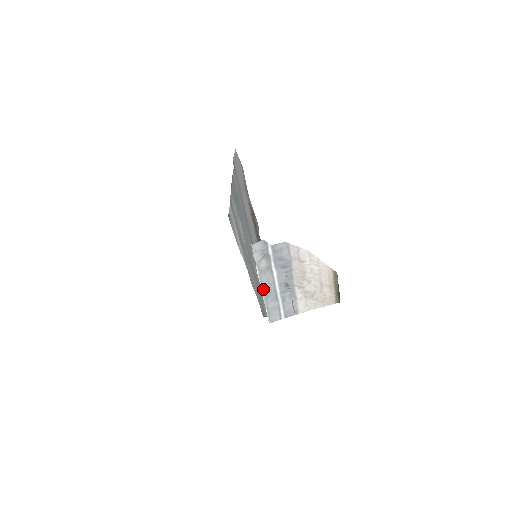
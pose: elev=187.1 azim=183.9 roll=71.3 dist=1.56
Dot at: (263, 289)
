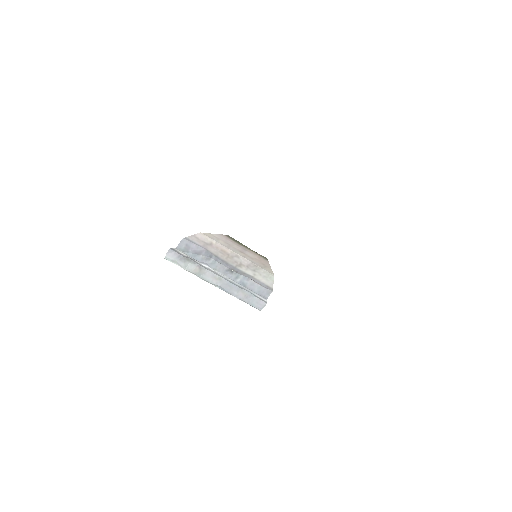
Dot at: (218, 286)
